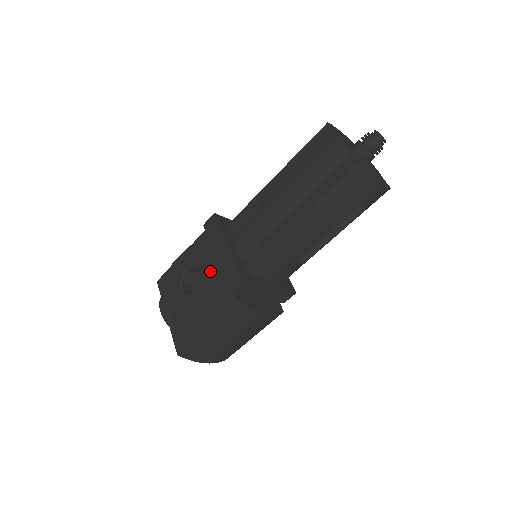
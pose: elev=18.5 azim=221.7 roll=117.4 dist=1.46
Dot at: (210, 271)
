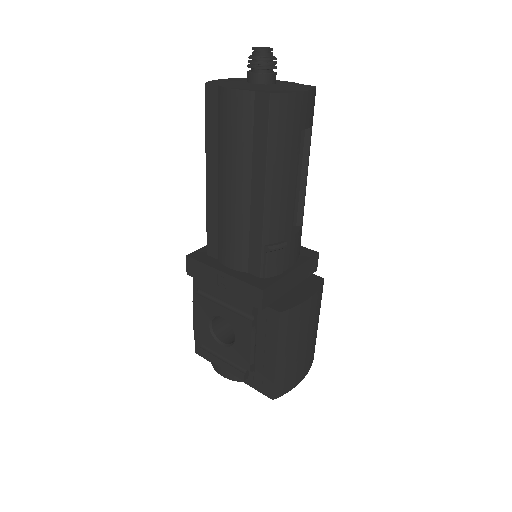
Dot at: (231, 308)
